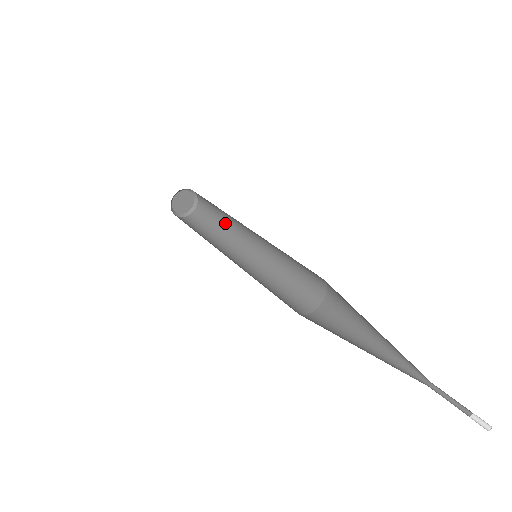
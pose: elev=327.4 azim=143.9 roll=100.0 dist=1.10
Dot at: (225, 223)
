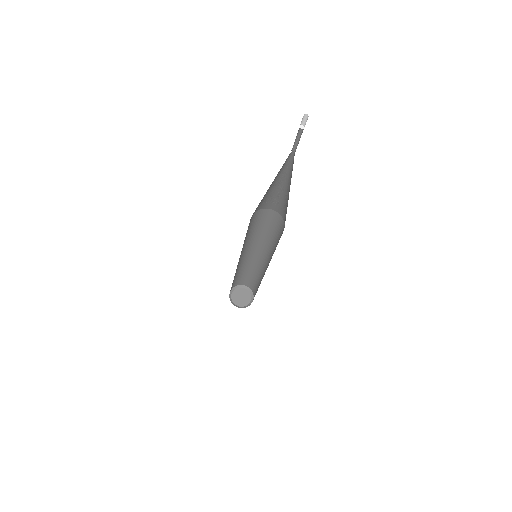
Dot at: occluded
